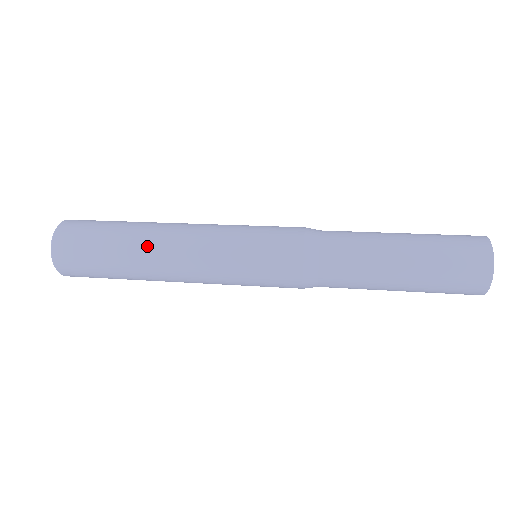
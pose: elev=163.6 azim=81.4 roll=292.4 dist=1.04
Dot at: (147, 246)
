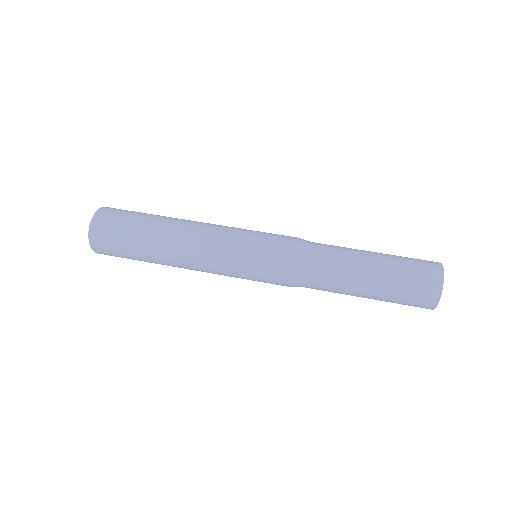
Dot at: (169, 265)
